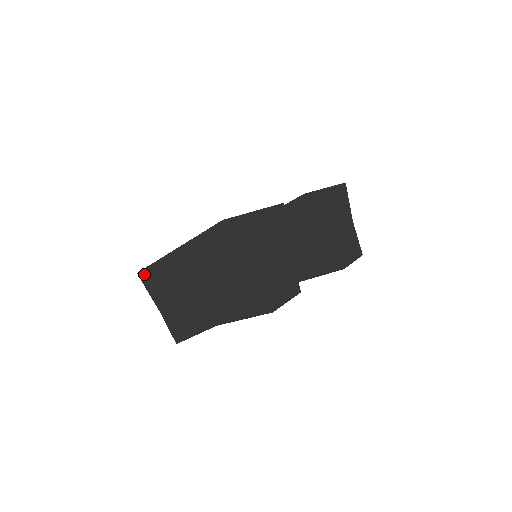
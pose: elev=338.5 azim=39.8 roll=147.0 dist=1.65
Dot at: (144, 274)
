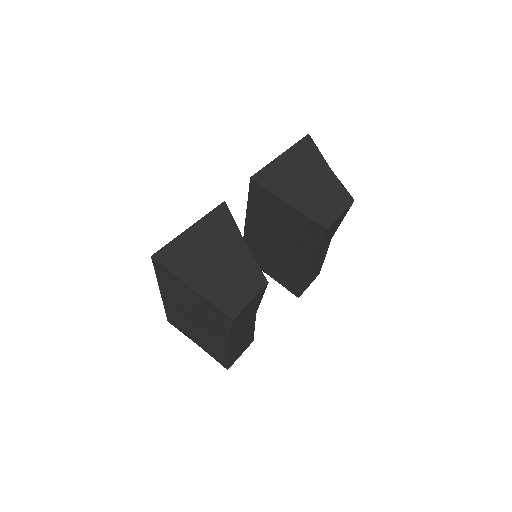
Dot at: (170, 321)
